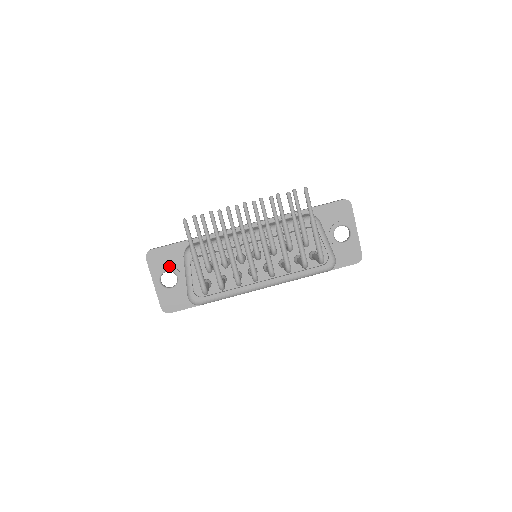
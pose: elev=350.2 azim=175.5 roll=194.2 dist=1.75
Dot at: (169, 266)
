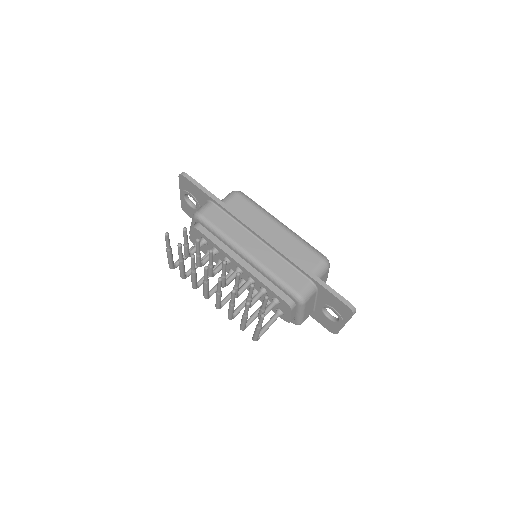
Dot at: (193, 196)
